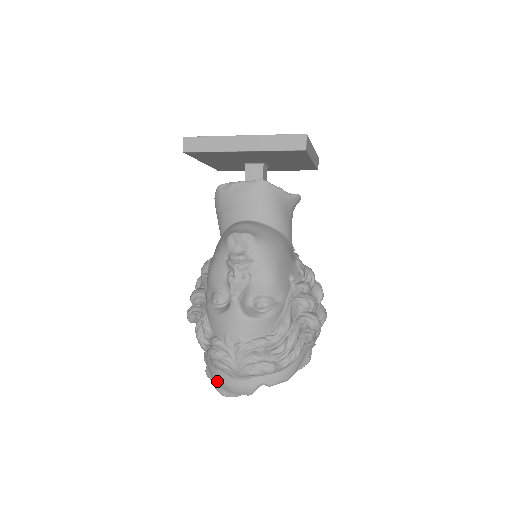
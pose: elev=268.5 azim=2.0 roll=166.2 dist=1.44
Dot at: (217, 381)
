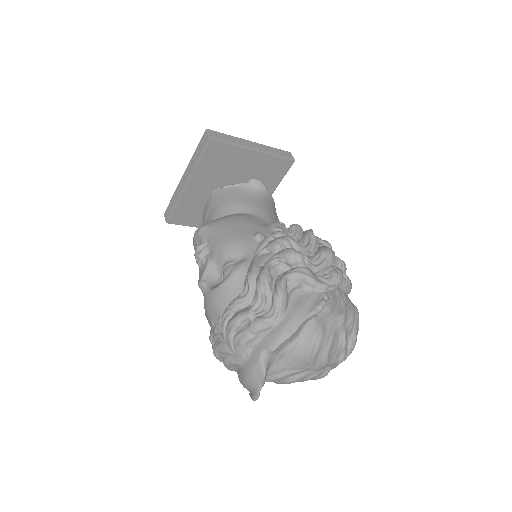
Dot at: (243, 386)
